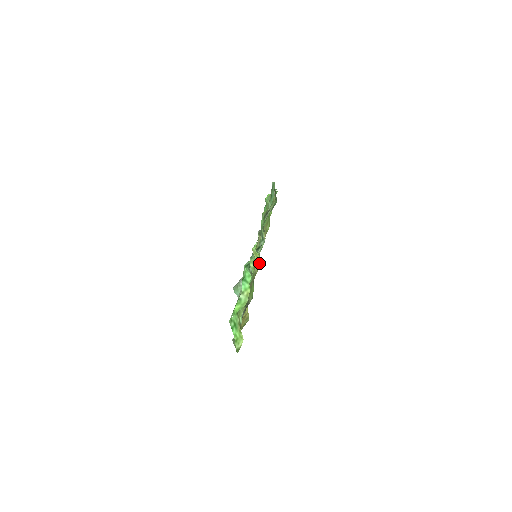
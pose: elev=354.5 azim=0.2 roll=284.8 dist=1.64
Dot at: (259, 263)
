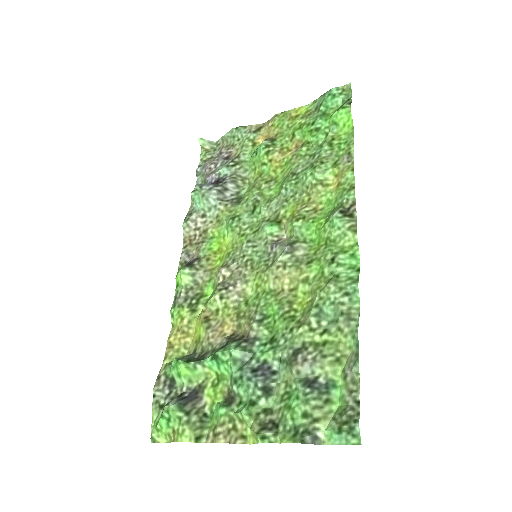
Dot at: (250, 438)
